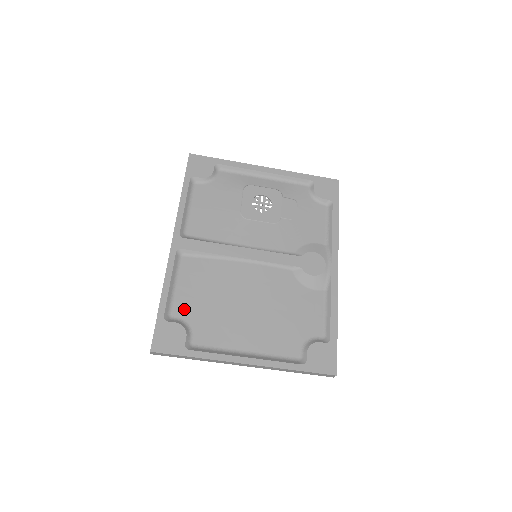
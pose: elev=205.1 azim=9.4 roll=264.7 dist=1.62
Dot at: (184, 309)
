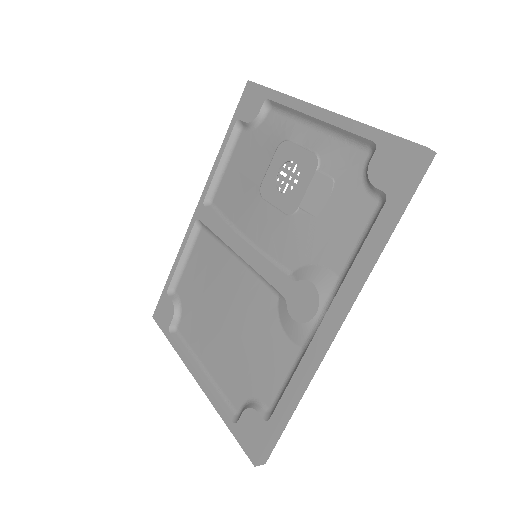
Dot at: (184, 289)
